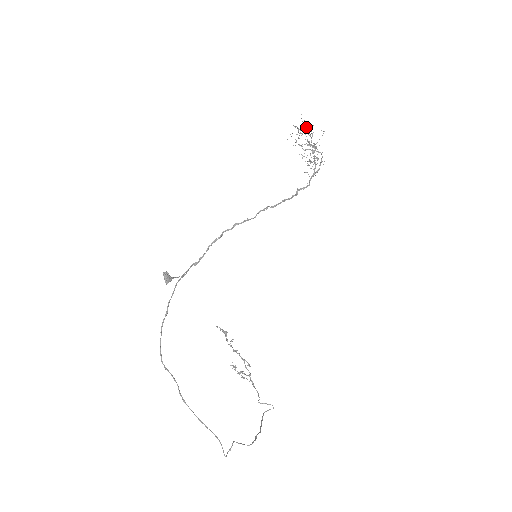
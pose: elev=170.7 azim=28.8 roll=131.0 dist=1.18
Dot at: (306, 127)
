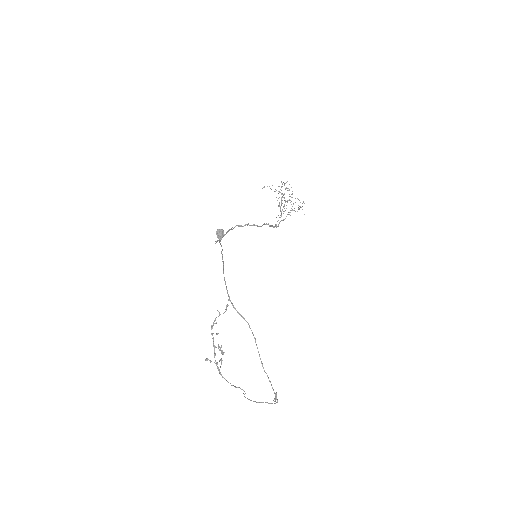
Dot at: (281, 187)
